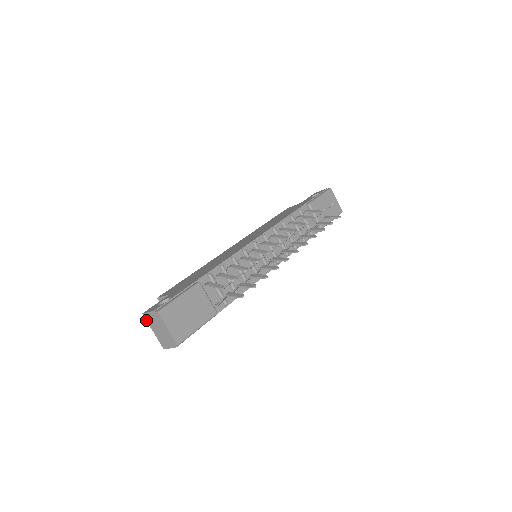
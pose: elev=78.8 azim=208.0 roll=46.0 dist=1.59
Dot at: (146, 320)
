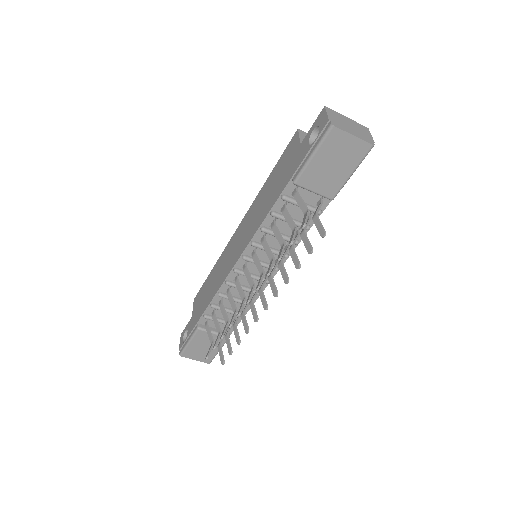
Dot at: occluded
